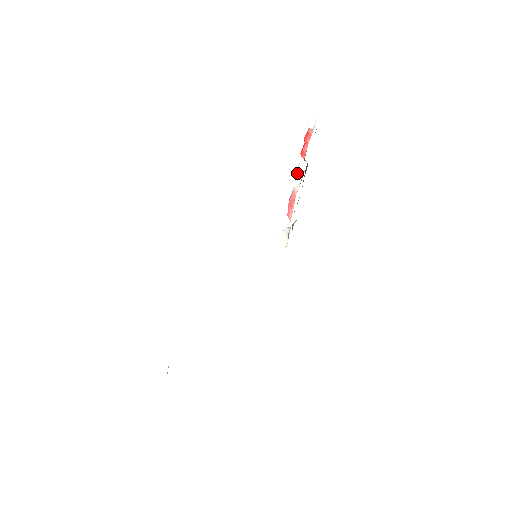
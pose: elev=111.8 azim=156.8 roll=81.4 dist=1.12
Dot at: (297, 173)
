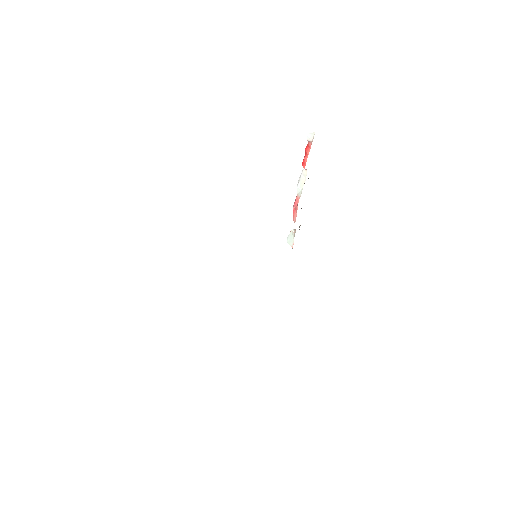
Dot at: (300, 181)
